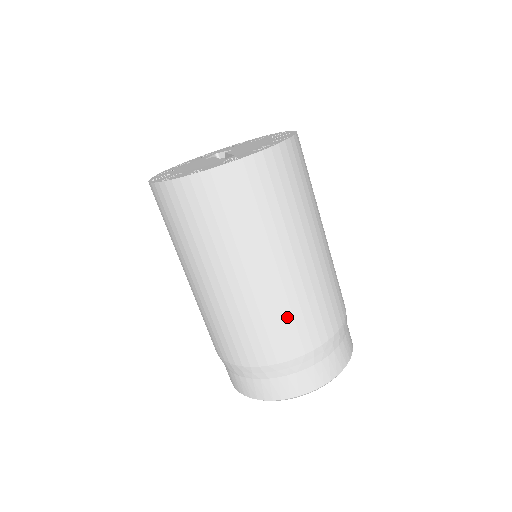
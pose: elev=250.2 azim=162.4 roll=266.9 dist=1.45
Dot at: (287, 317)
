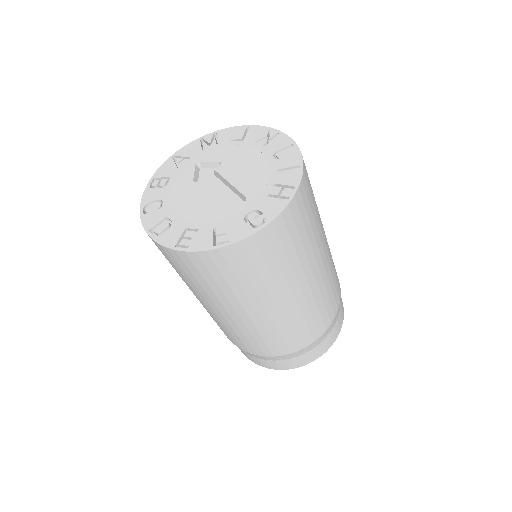
Dot at: (308, 320)
